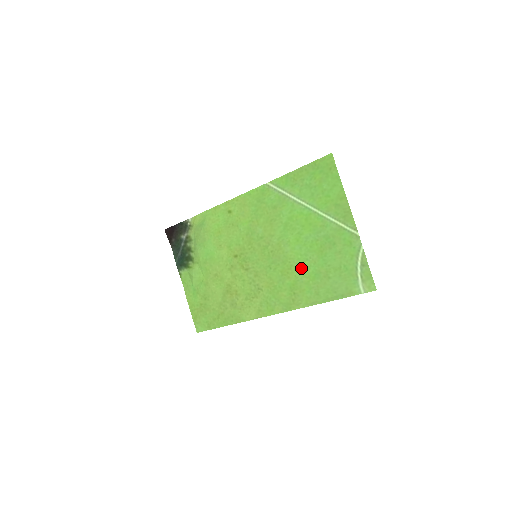
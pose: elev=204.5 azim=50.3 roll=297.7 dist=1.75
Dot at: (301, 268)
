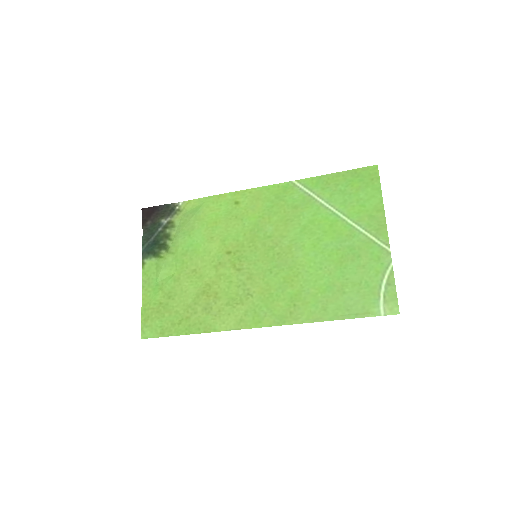
Dot at: (311, 277)
